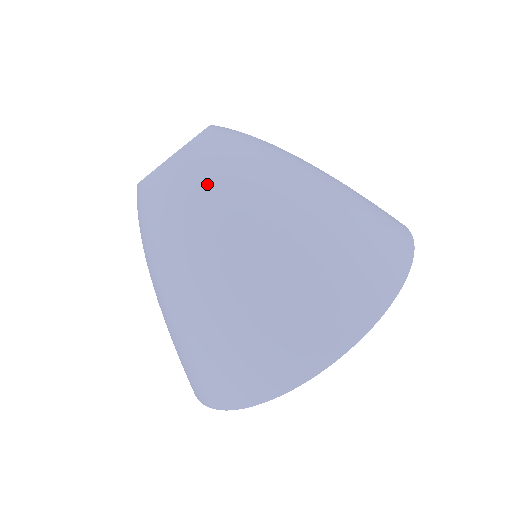
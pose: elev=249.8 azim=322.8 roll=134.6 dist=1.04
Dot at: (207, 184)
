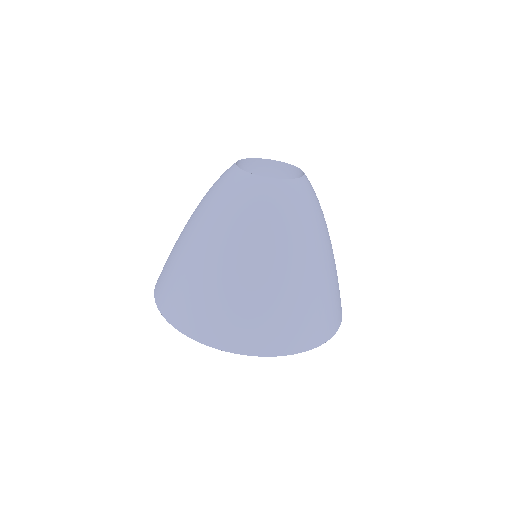
Dot at: (319, 205)
